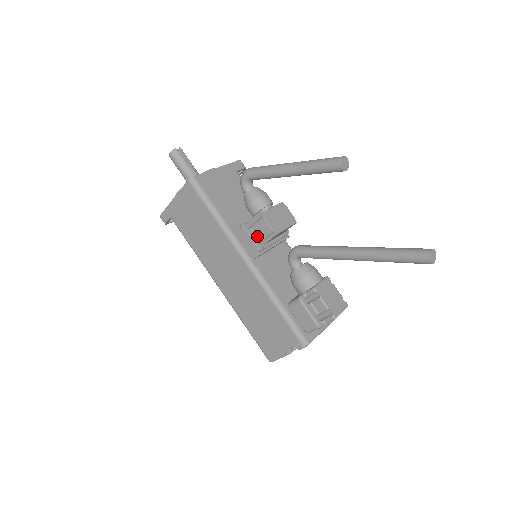
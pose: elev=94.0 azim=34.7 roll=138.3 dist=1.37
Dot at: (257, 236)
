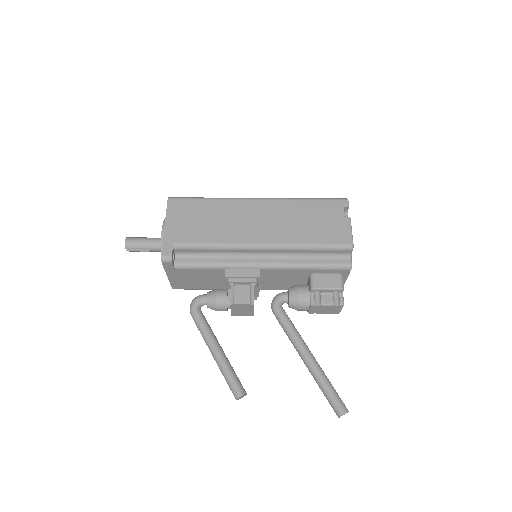
Dot at: occluded
